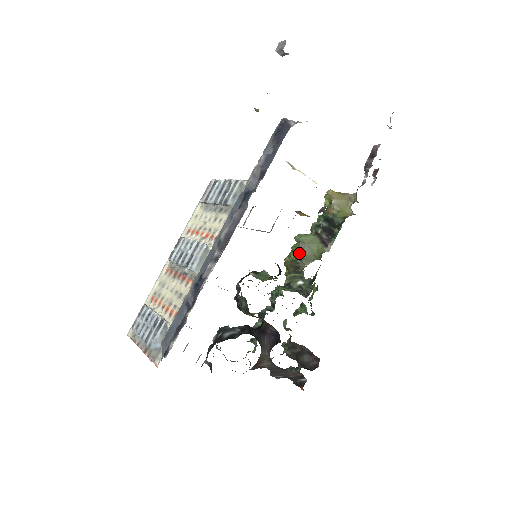
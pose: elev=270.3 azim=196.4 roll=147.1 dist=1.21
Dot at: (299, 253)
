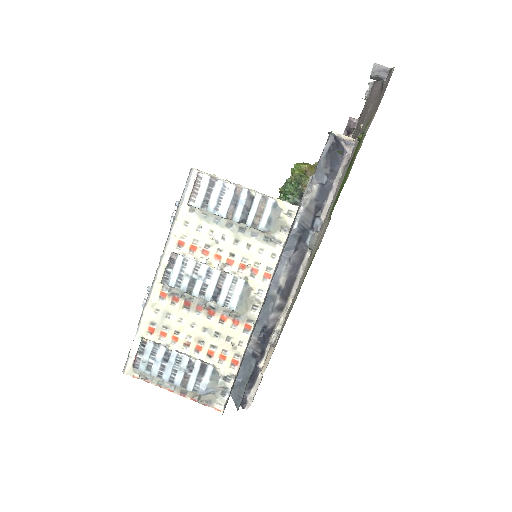
Dot at: occluded
